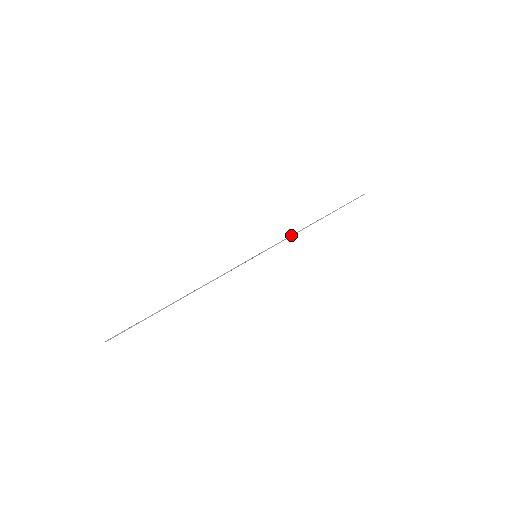
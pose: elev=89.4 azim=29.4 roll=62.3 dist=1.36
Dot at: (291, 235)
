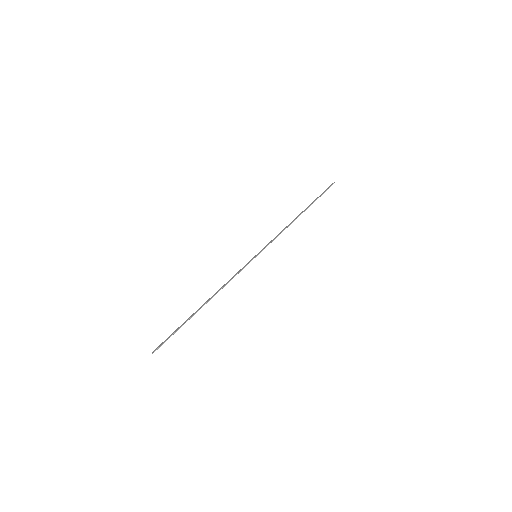
Dot at: (281, 232)
